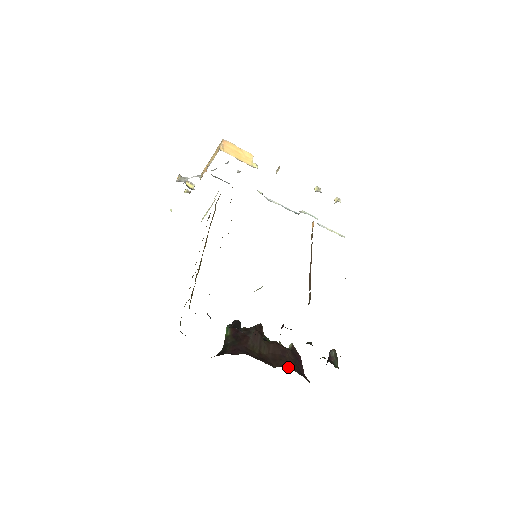
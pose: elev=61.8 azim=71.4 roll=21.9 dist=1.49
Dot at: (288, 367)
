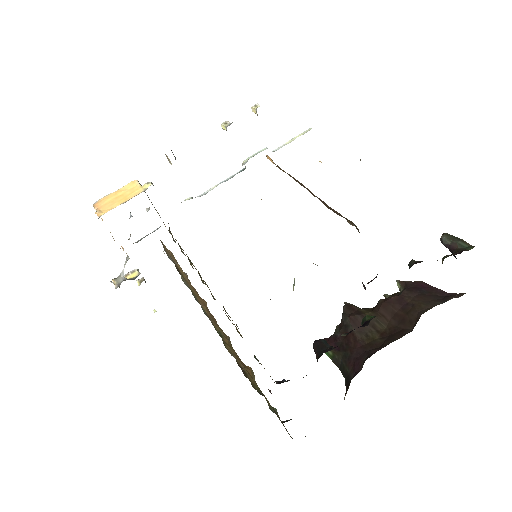
Dot at: (424, 312)
